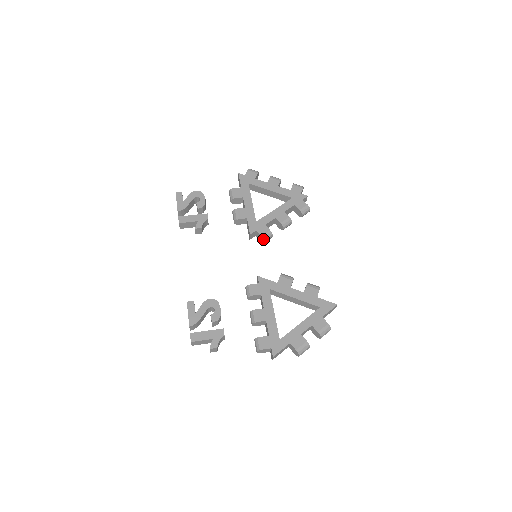
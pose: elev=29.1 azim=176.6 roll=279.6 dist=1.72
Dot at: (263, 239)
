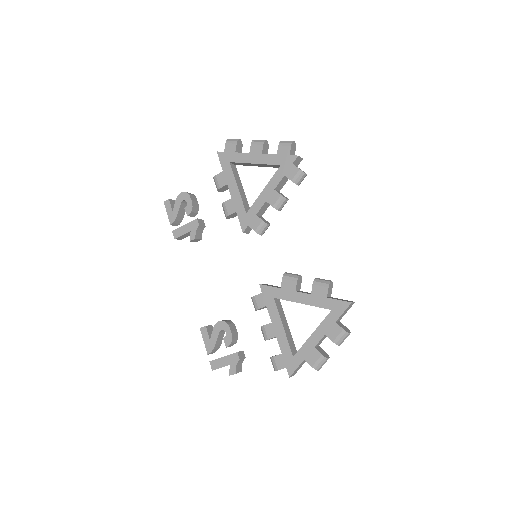
Dot at: occluded
